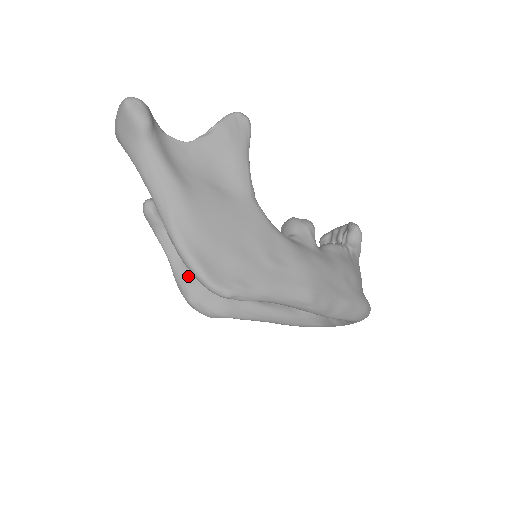
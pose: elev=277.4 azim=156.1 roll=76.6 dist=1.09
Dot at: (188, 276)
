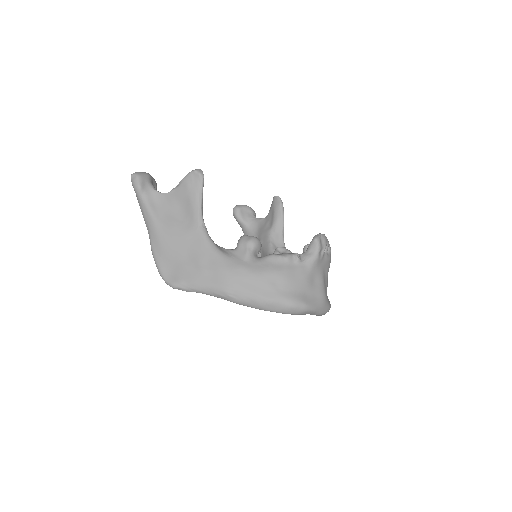
Dot at: occluded
